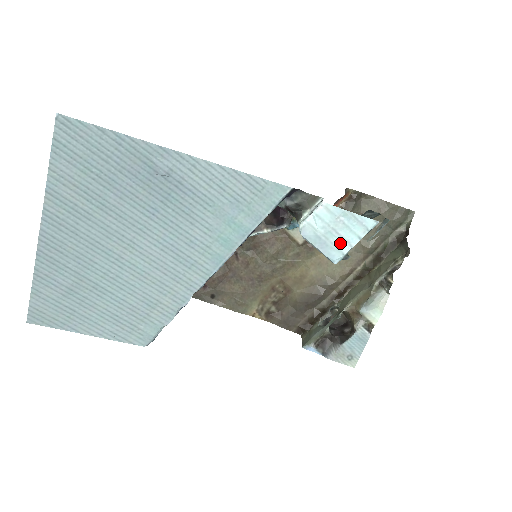
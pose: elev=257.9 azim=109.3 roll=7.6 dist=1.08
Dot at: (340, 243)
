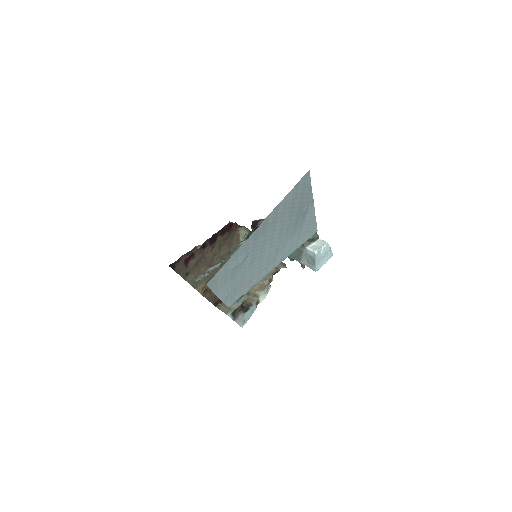
Dot at: (322, 262)
